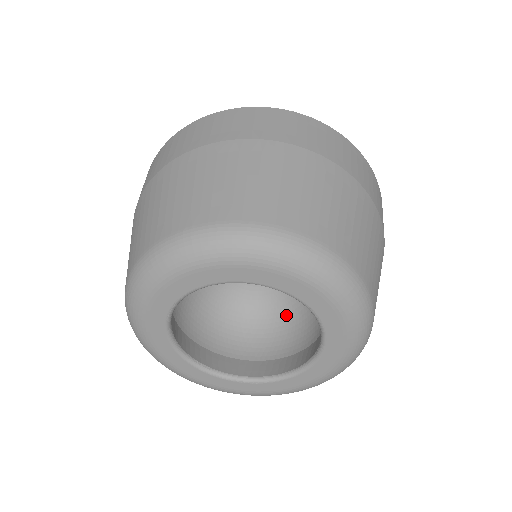
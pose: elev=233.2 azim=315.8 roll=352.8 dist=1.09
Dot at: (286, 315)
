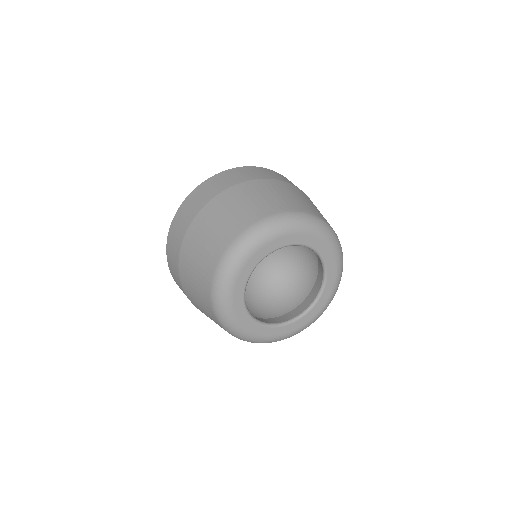
Dot at: (288, 282)
